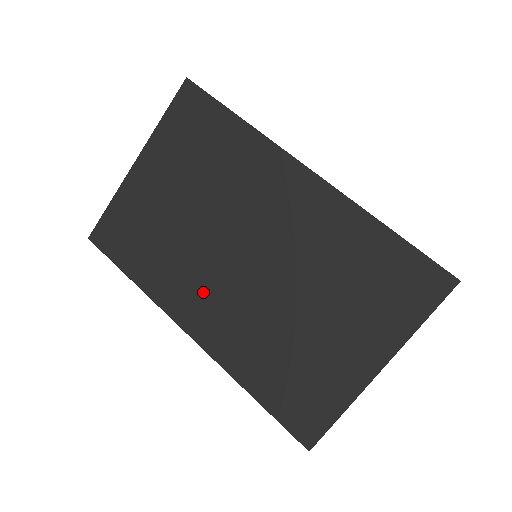
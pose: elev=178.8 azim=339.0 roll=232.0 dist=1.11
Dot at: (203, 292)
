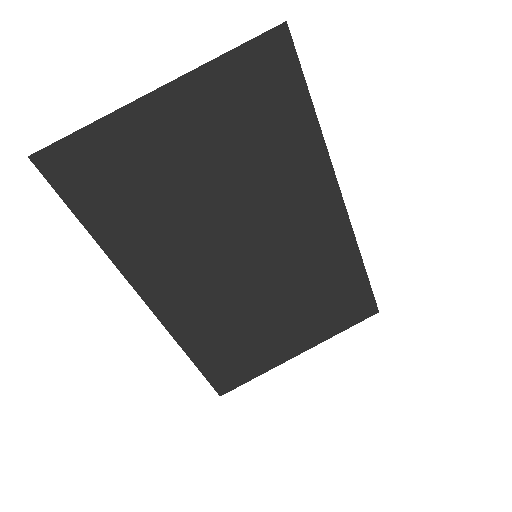
Dot at: (184, 272)
